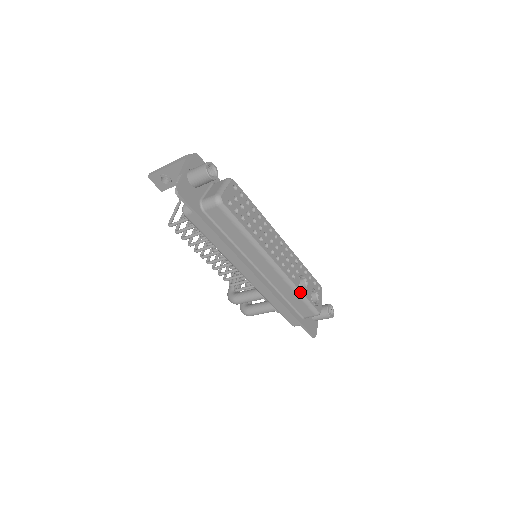
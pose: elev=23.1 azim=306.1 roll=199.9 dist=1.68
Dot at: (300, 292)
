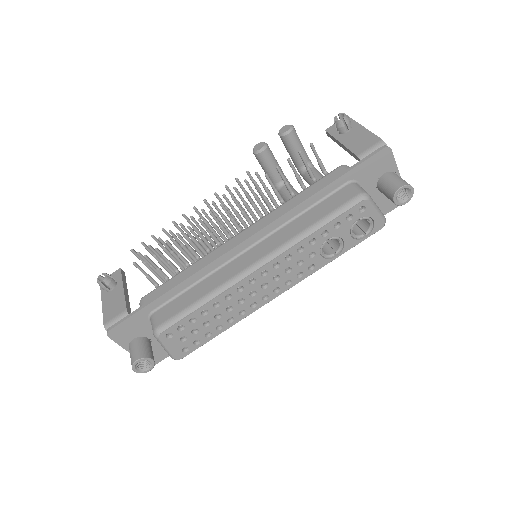
Dot at: occluded
